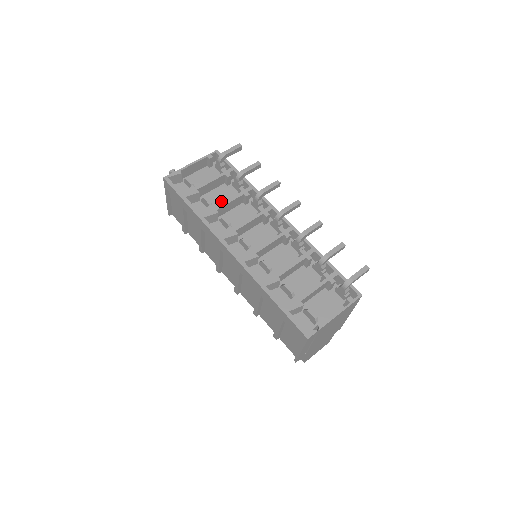
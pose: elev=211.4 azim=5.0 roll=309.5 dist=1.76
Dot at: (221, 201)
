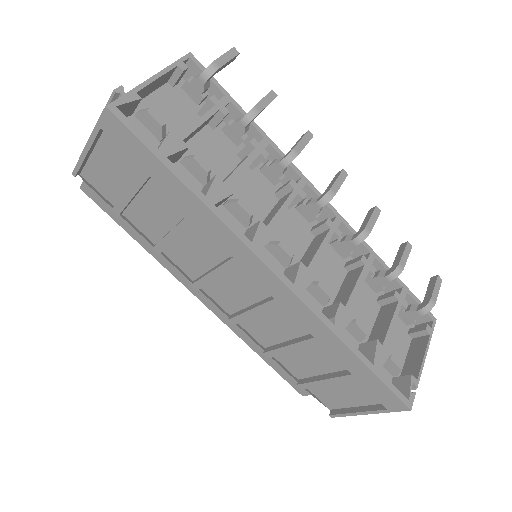
Dot at: (213, 162)
